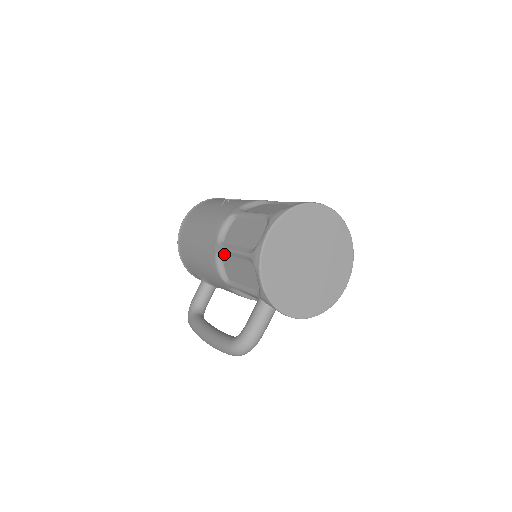
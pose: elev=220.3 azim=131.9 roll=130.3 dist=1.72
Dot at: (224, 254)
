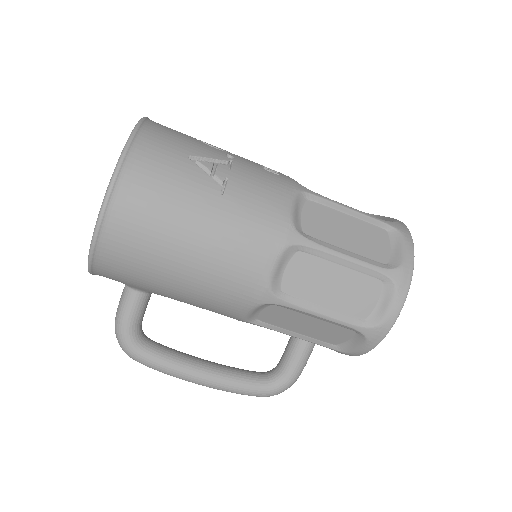
Dot at: (280, 306)
